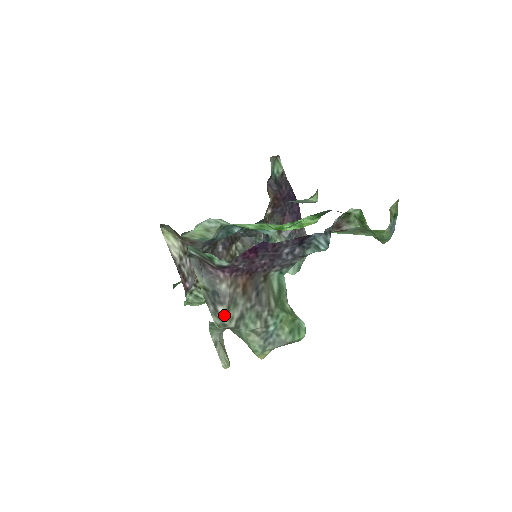
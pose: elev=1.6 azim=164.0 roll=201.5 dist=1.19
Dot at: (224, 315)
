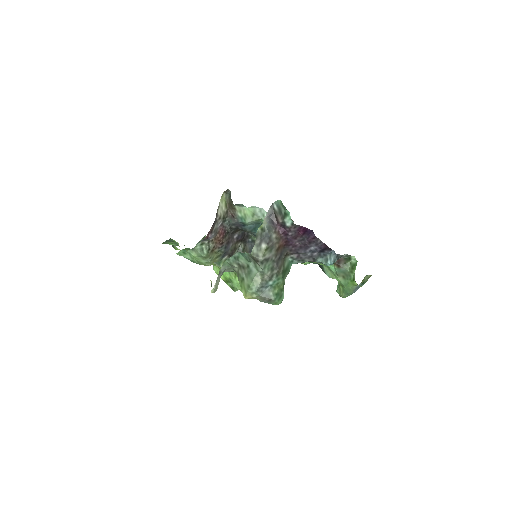
Dot at: (263, 250)
